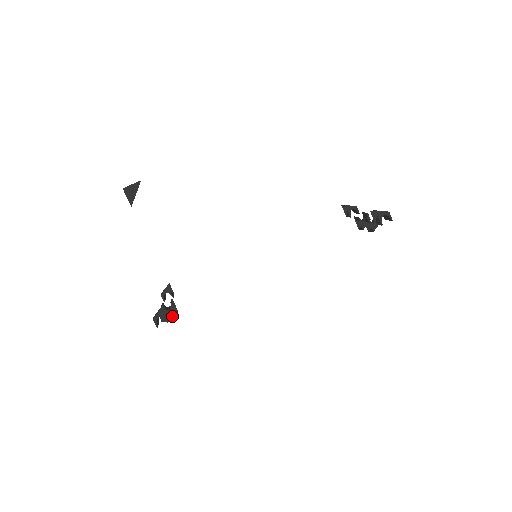
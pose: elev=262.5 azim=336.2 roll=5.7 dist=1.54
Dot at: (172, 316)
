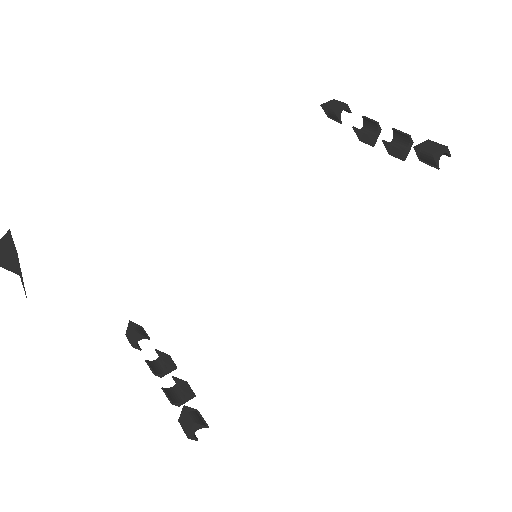
Dot at: (189, 394)
